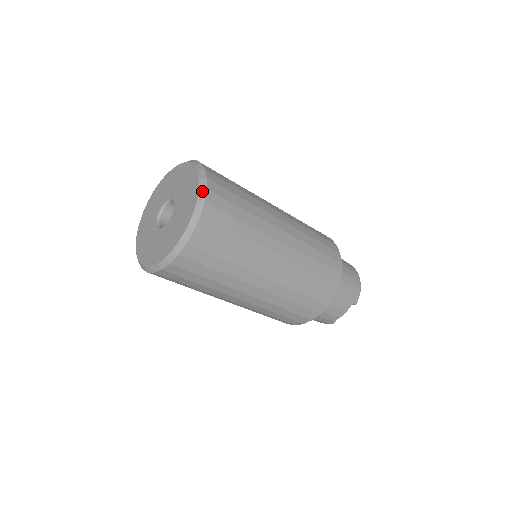
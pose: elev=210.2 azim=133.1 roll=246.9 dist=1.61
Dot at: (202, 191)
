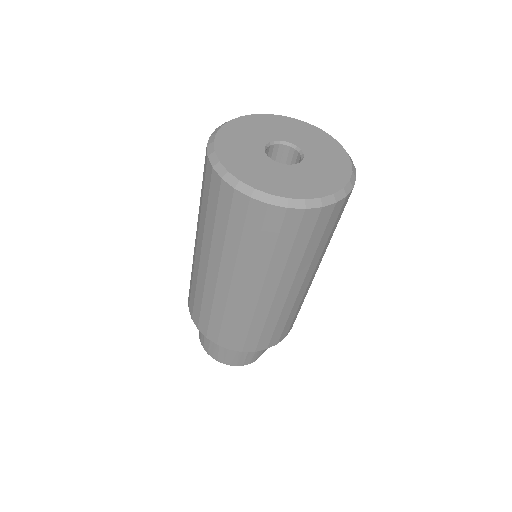
Dot at: (334, 139)
